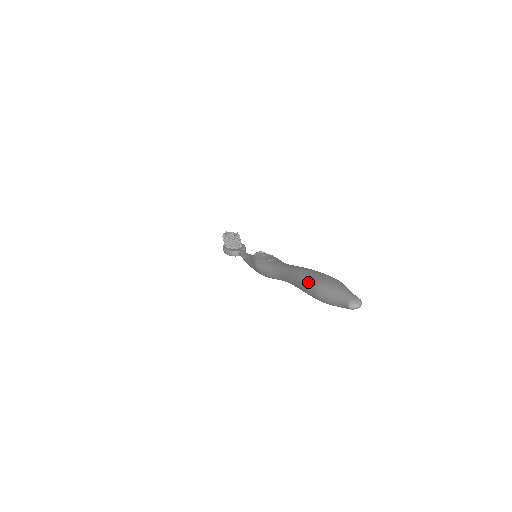
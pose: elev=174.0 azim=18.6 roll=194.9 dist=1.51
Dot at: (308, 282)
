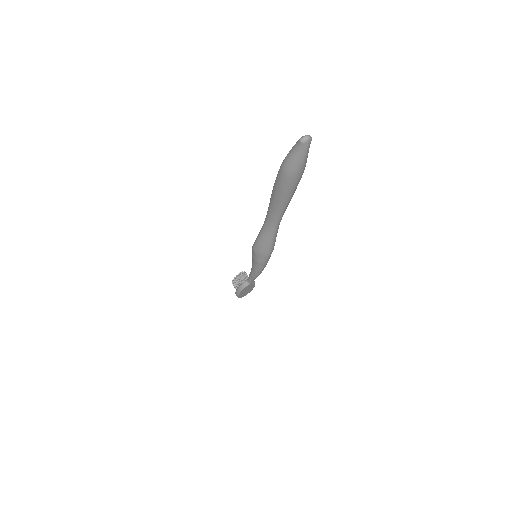
Dot at: occluded
